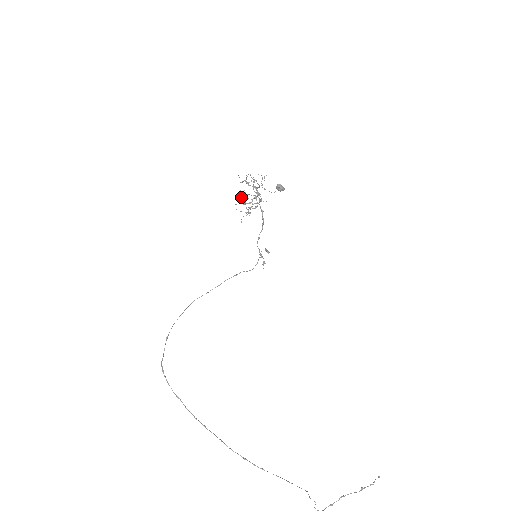
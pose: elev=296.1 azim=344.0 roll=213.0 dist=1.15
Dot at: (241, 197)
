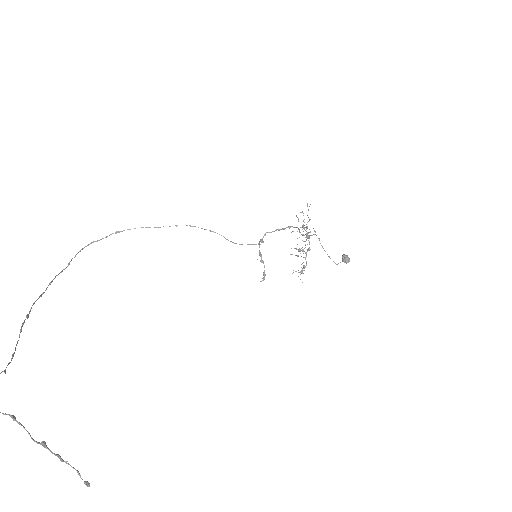
Dot at: (300, 253)
